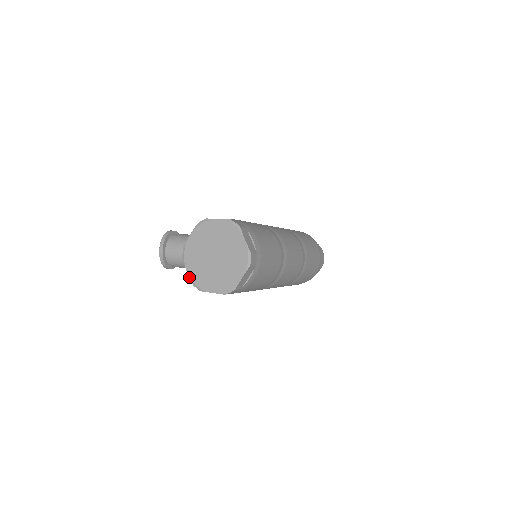
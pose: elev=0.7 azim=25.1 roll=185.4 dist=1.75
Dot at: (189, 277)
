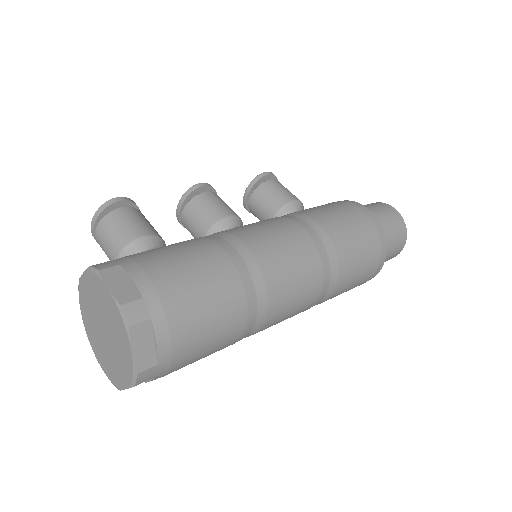
Dot at: (83, 323)
